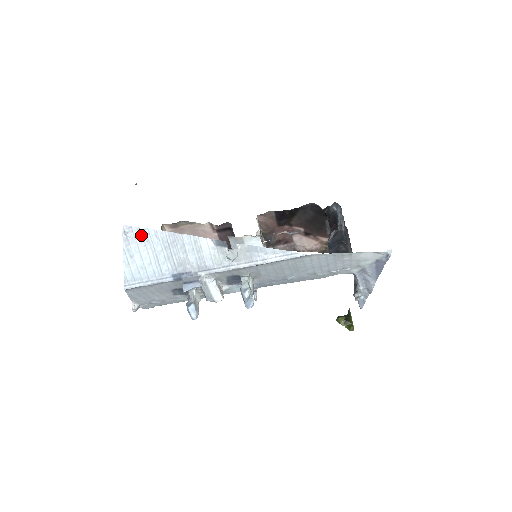
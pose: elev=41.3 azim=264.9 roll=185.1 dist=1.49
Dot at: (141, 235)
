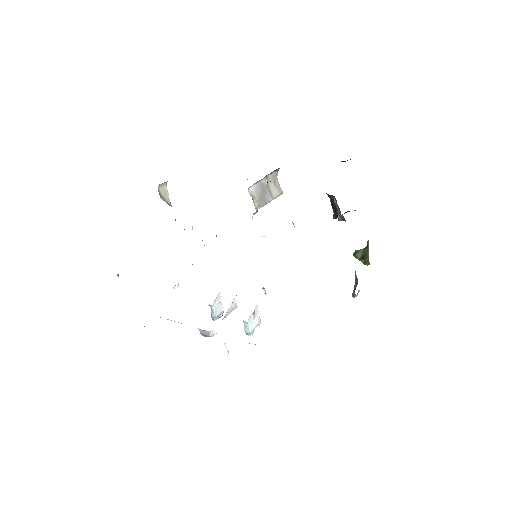
Dot at: occluded
